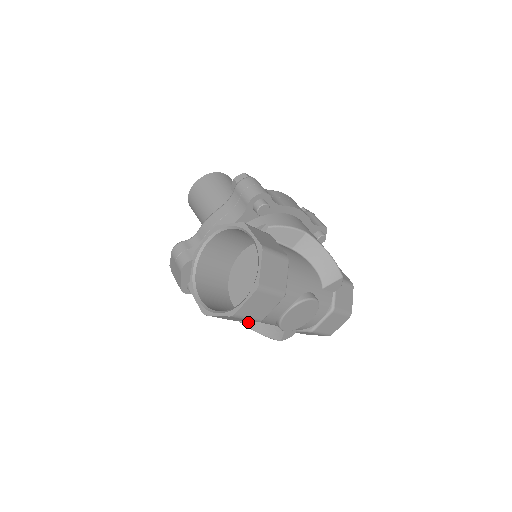
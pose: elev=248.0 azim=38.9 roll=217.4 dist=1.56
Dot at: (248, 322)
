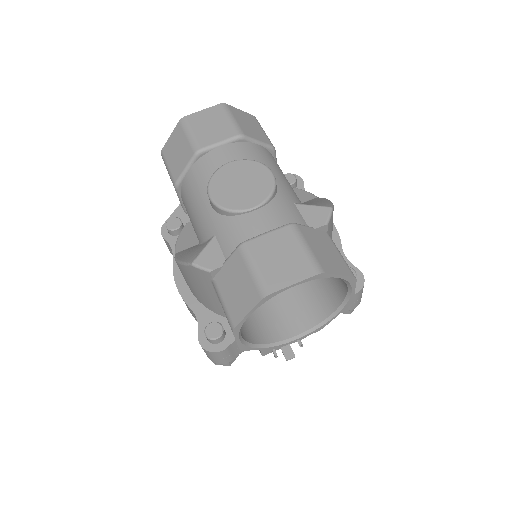
Dot at: (182, 254)
